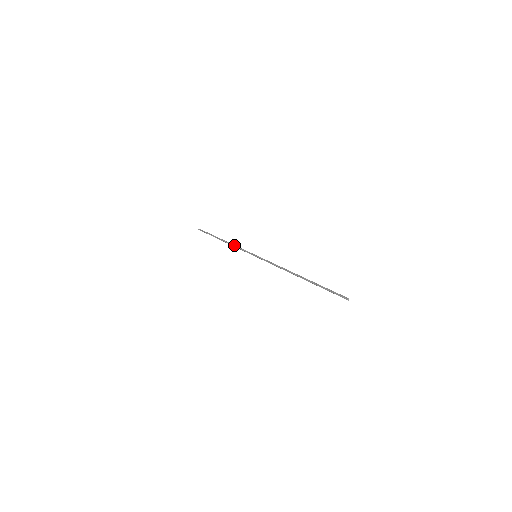
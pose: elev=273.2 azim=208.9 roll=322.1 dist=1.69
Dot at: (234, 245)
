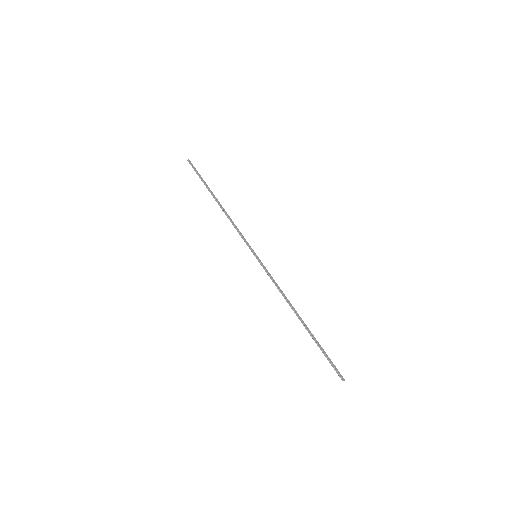
Dot at: (231, 222)
